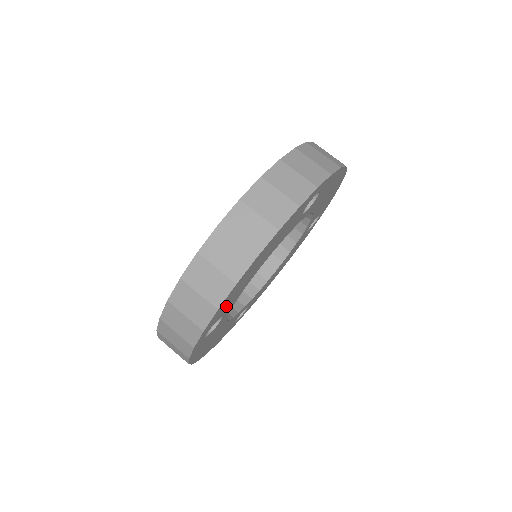
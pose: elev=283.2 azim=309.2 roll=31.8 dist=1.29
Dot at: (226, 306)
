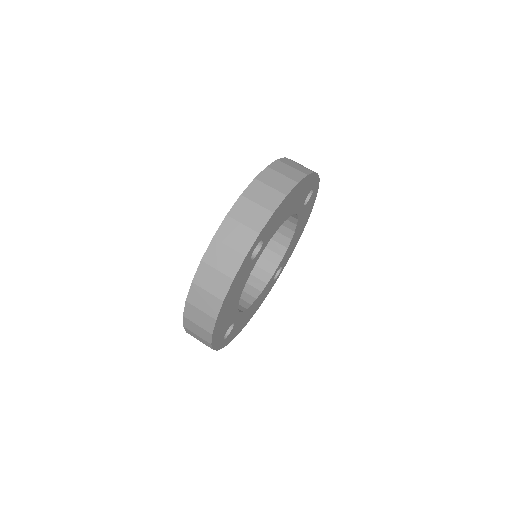
Dot at: (224, 328)
